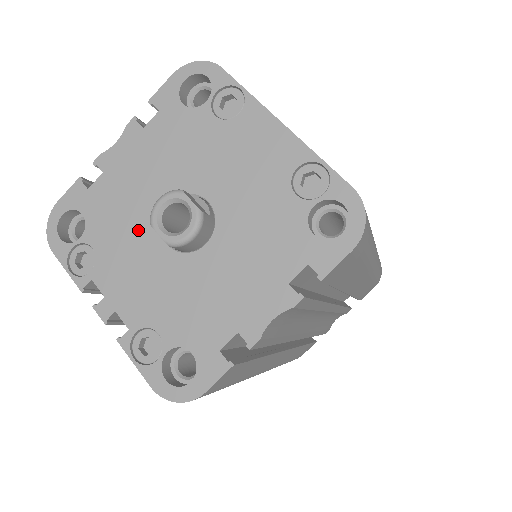
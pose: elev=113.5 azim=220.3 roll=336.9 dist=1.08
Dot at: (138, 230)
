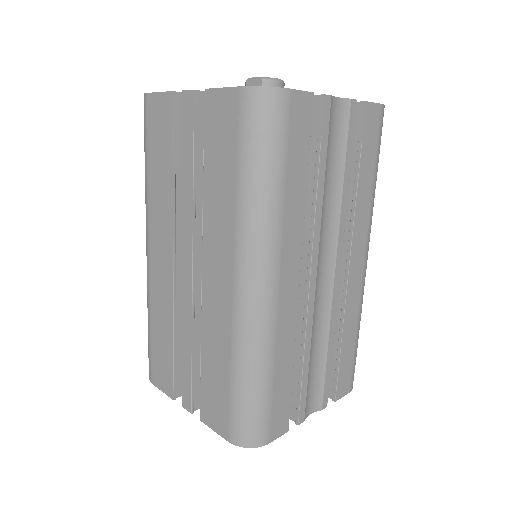
Dot at: occluded
